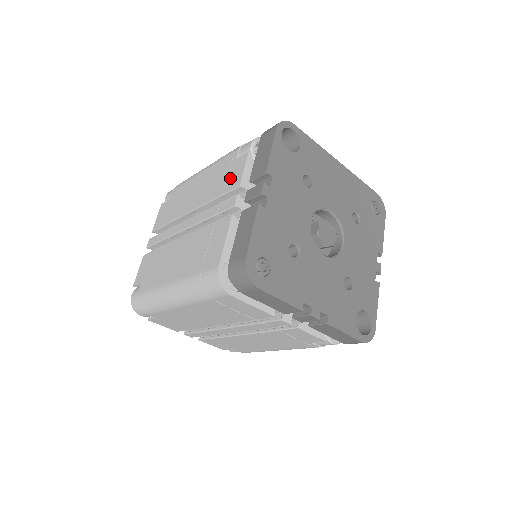
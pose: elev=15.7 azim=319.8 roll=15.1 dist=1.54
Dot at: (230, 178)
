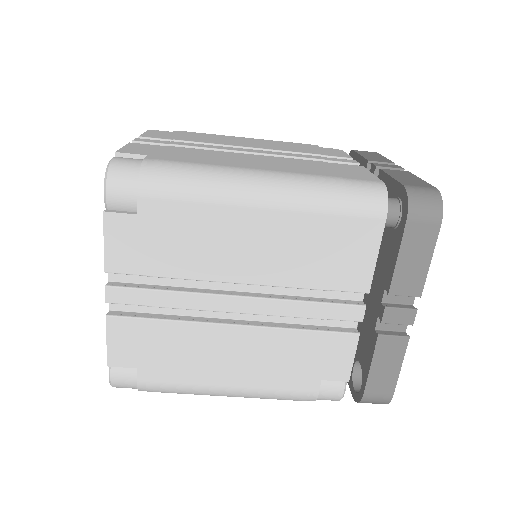
Dot at: (324, 151)
